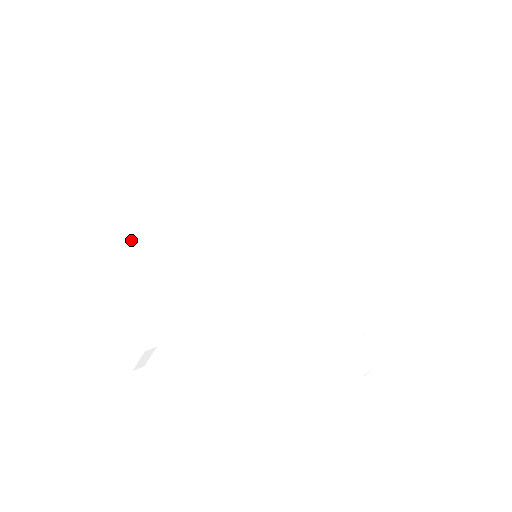
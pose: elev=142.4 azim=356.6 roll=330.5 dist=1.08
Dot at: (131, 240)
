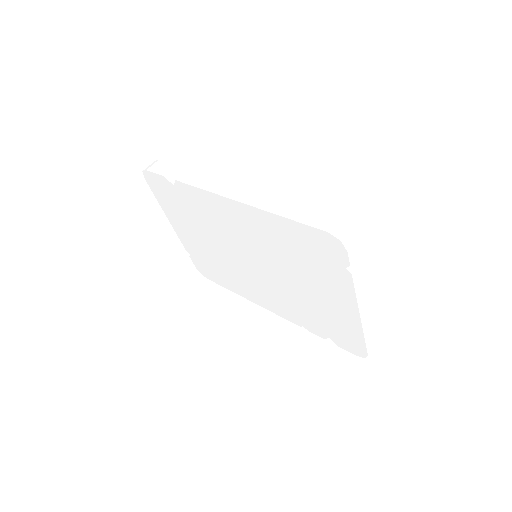
Dot at: (283, 200)
